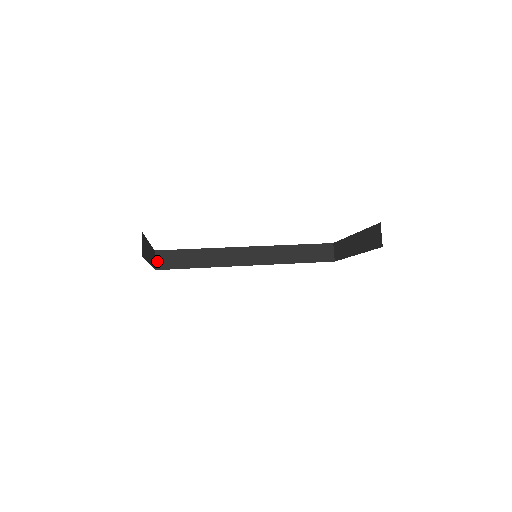
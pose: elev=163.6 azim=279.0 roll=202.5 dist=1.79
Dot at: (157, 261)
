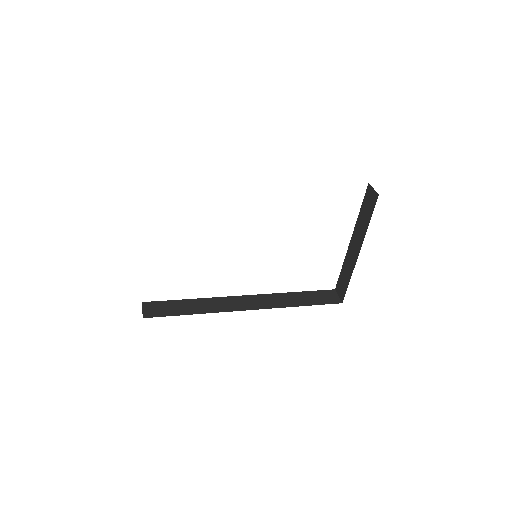
Dot at: (145, 311)
